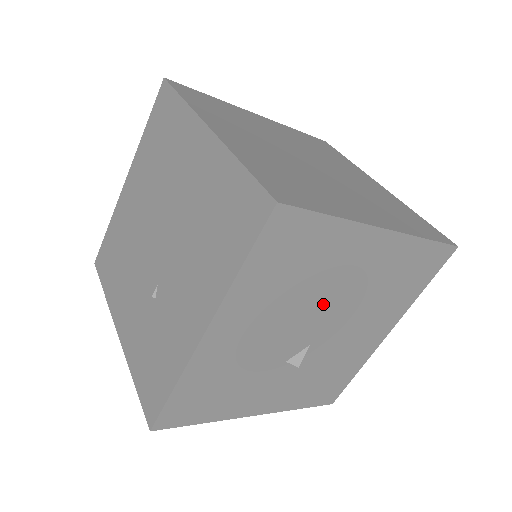
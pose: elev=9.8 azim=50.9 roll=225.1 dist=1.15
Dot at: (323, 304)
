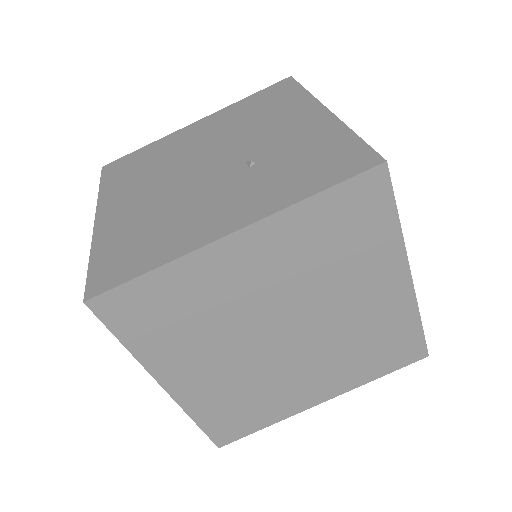
Dot at: occluded
